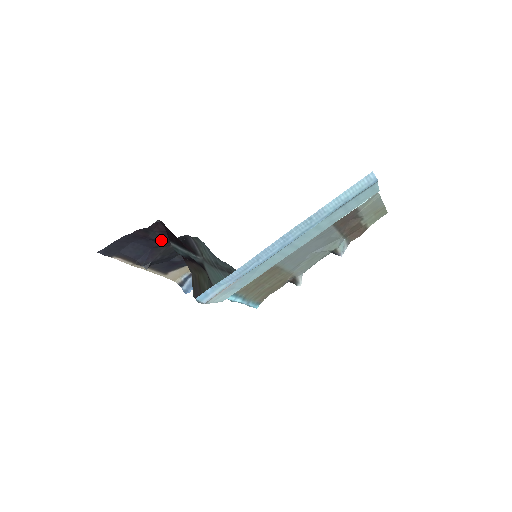
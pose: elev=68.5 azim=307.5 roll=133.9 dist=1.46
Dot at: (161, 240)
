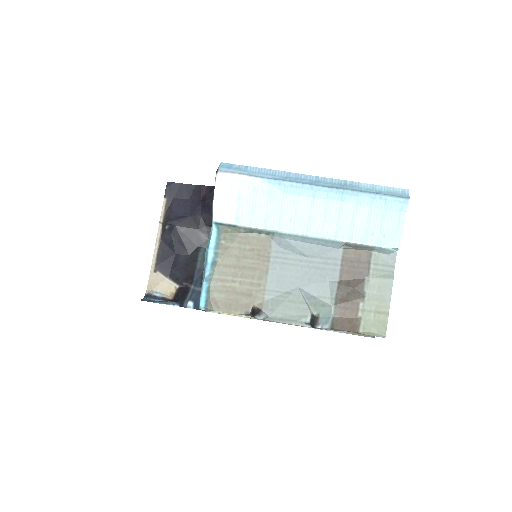
Dot at: (210, 204)
